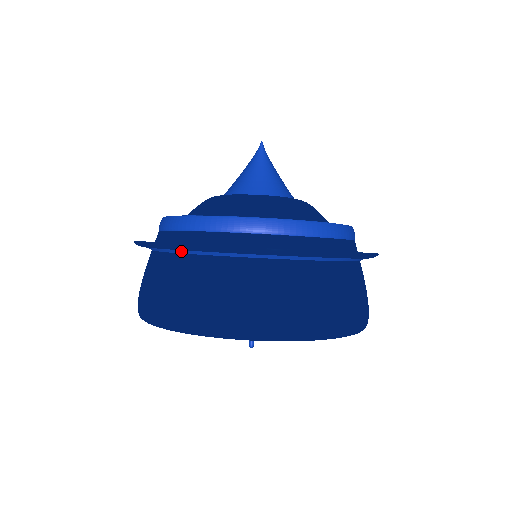
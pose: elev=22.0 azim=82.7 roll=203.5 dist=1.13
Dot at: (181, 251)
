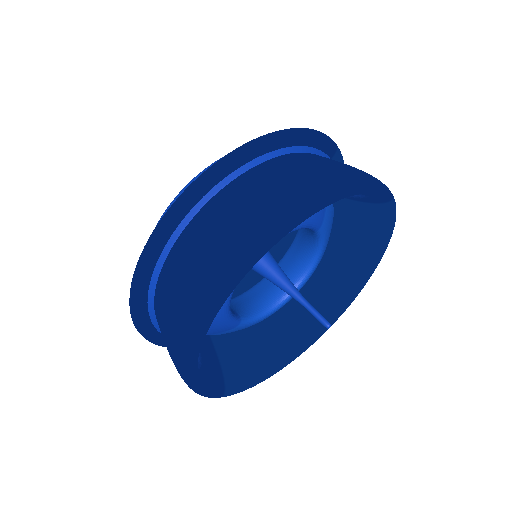
Dot at: (150, 303)
